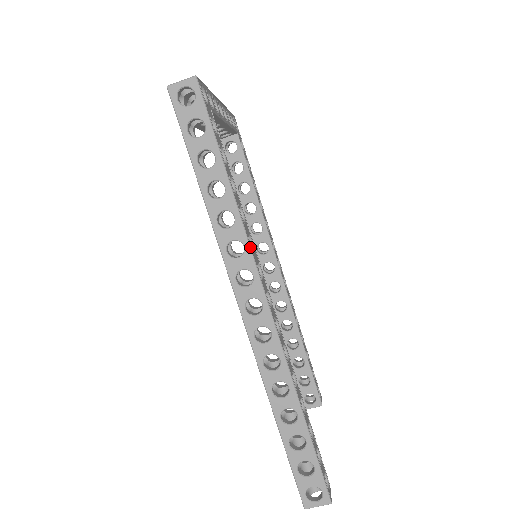
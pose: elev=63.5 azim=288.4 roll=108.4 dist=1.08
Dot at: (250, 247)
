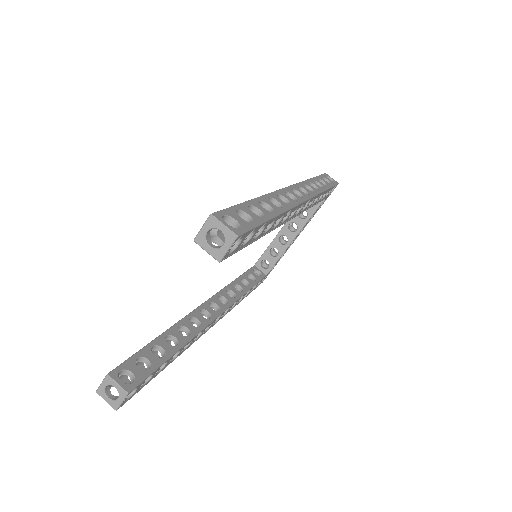
Dot at: (317, 195)
